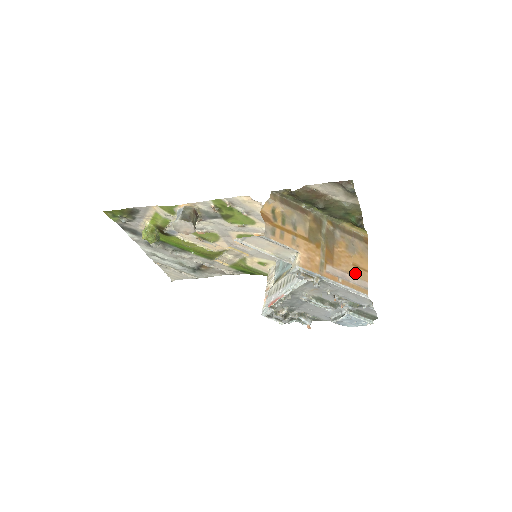
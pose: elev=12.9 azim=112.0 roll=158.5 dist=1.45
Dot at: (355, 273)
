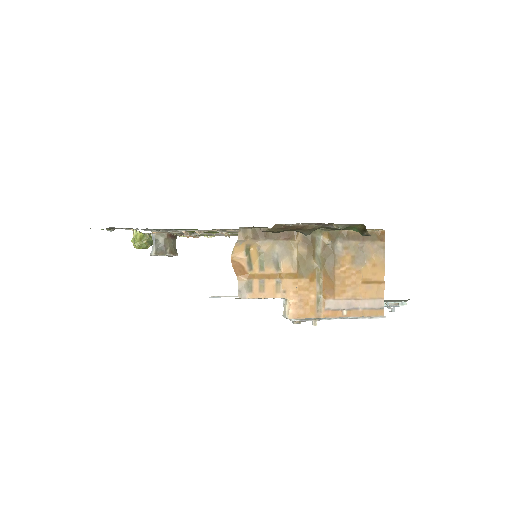
Dot at: (365, 293)
